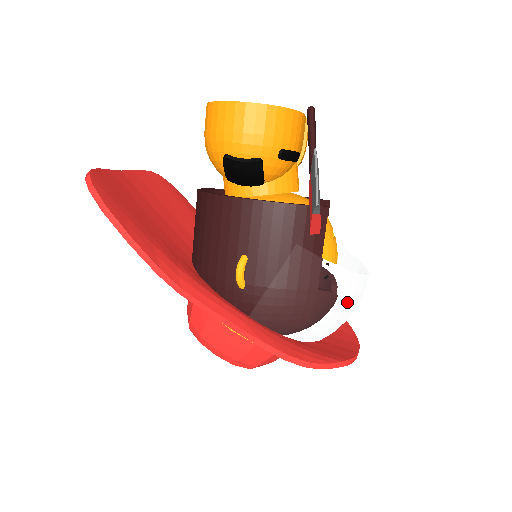
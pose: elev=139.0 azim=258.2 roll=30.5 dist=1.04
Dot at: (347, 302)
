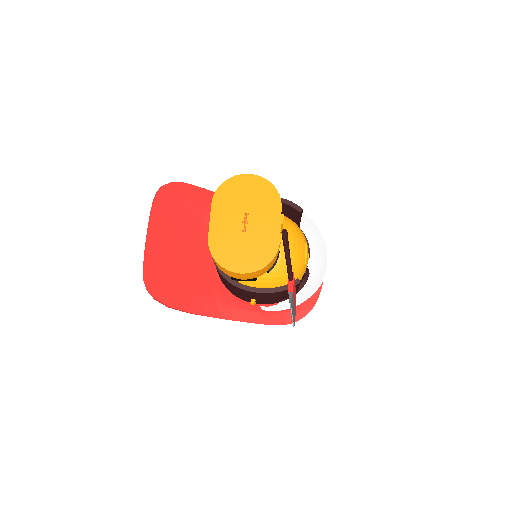
Dot at: occluded
